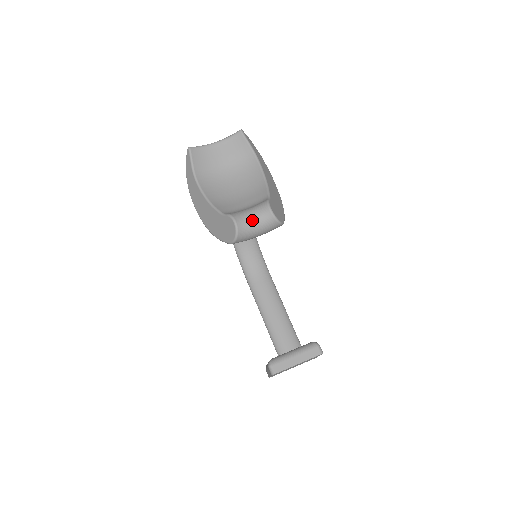
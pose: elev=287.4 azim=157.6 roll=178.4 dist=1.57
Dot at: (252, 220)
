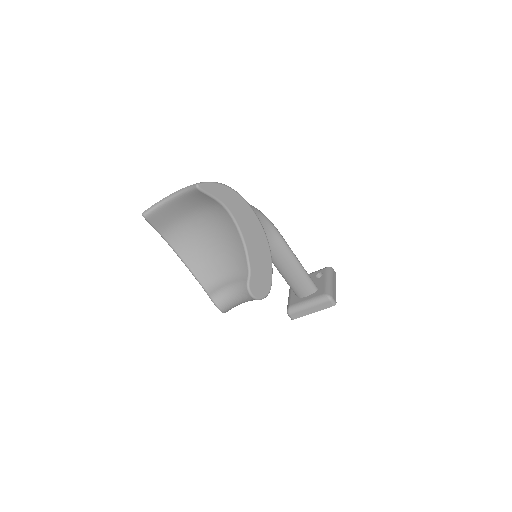
Dot at: (235, 301)
